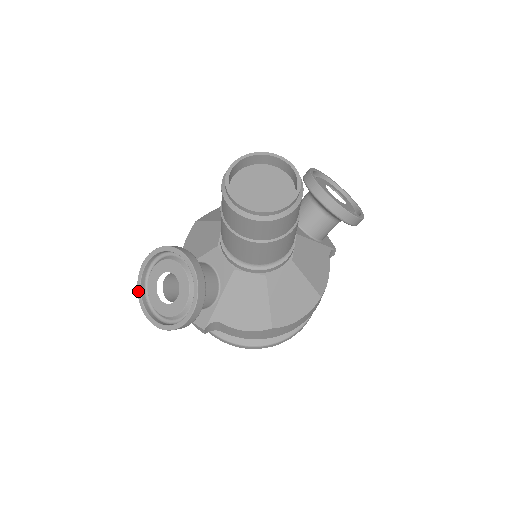
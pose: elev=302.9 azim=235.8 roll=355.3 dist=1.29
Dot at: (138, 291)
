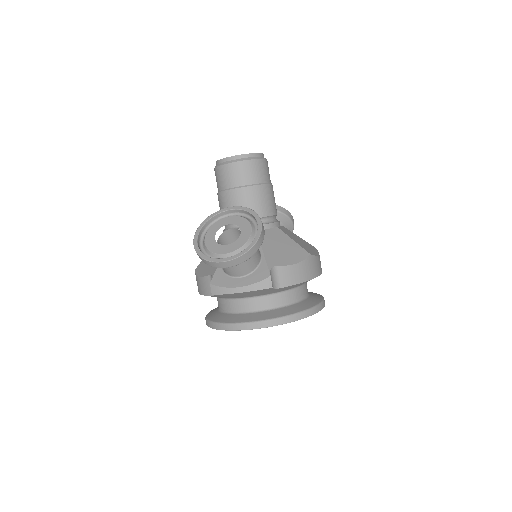
Dot at: (204, 258)
